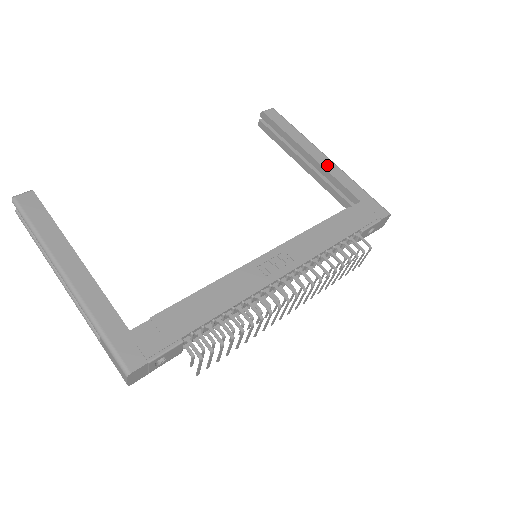
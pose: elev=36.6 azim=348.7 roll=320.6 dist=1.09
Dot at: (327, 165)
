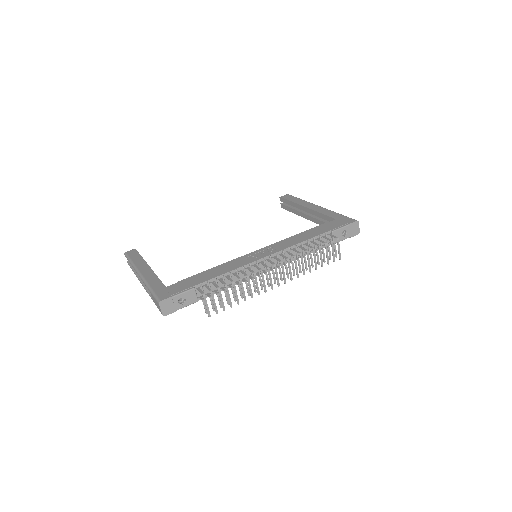
Dot at: (317, 209)
